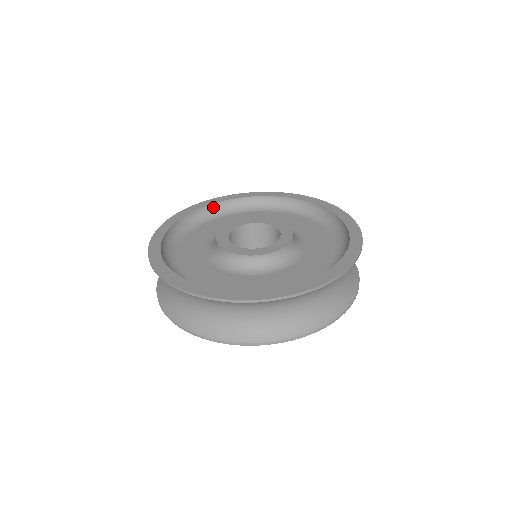
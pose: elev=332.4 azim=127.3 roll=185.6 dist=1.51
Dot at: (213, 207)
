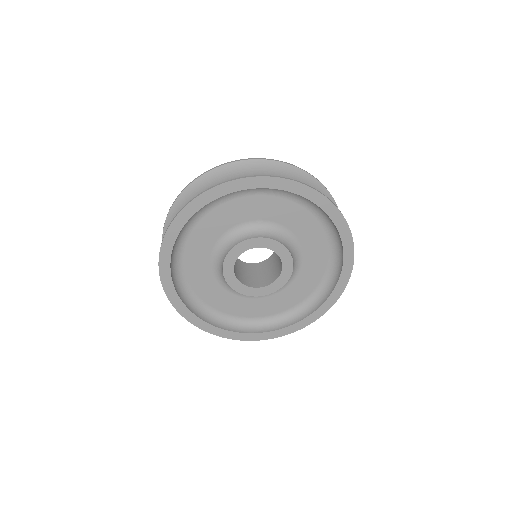
Dot at: (173, 248)
